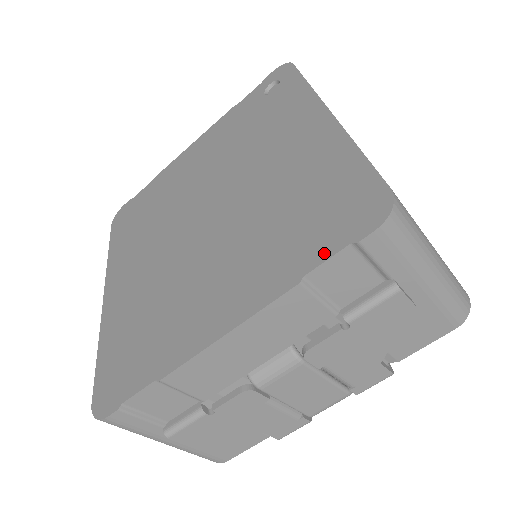
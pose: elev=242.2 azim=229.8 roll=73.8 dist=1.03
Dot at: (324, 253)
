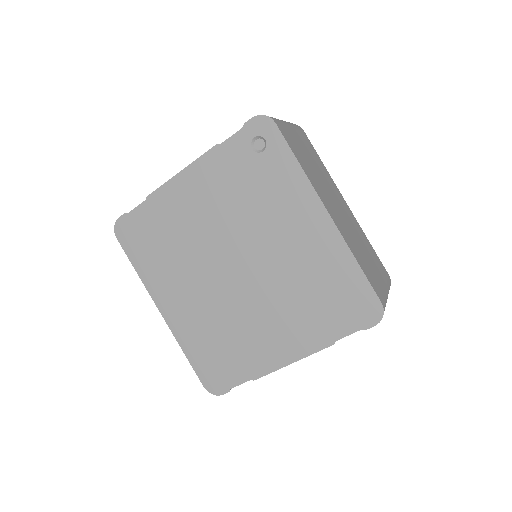
Dot at: (346, 331)
